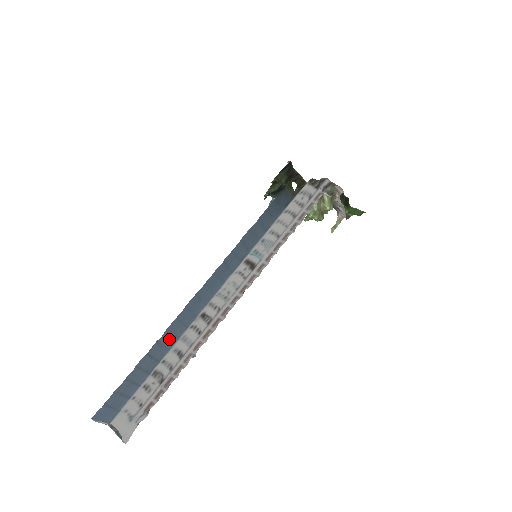
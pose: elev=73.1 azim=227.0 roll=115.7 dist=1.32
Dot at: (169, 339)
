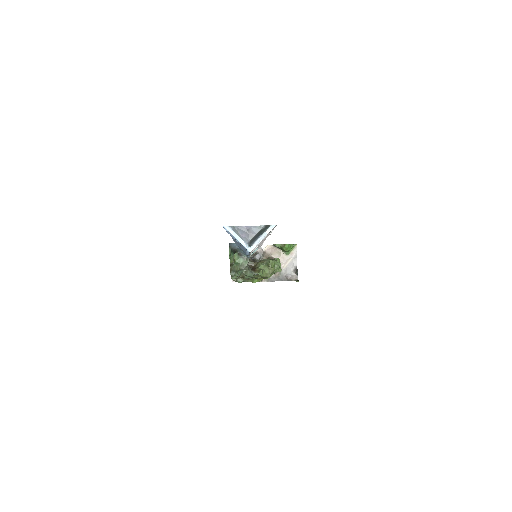
Dot at: occluded
